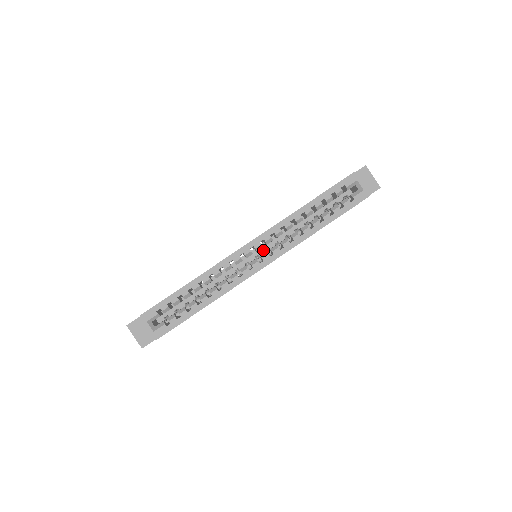
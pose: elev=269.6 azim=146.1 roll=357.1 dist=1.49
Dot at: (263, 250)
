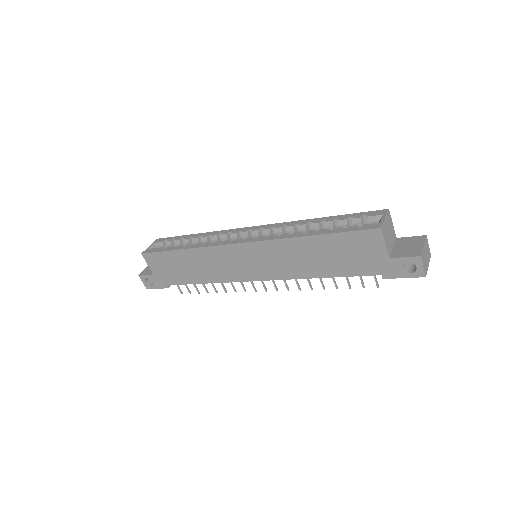
Dot at: occluded
